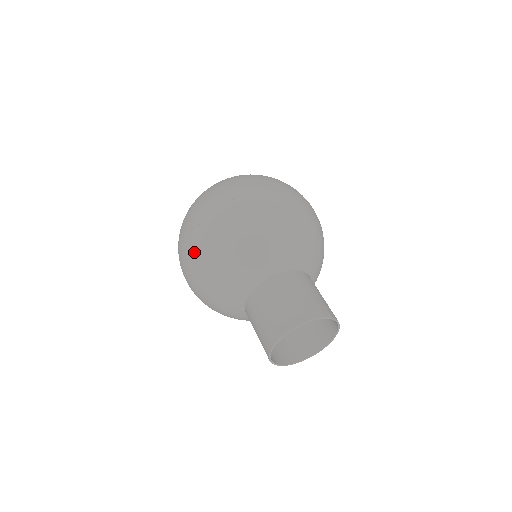
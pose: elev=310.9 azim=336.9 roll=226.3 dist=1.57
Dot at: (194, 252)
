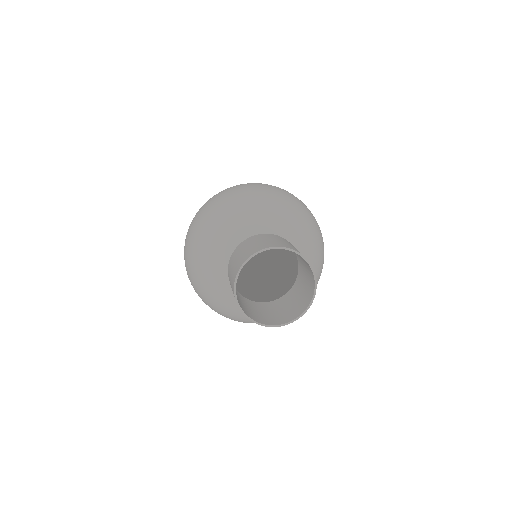
Dot at: (210, 203)
